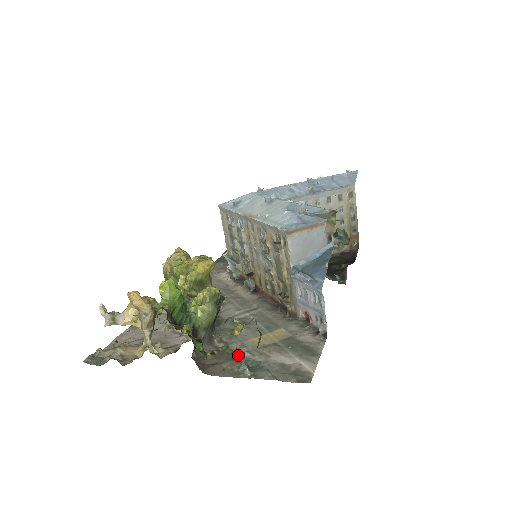
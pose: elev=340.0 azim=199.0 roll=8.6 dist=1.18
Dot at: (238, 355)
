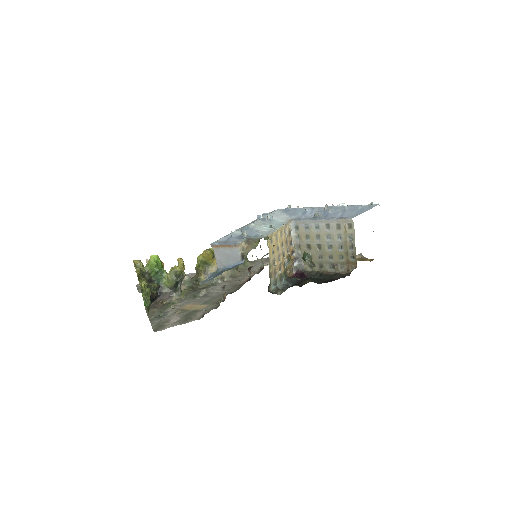
Dot at: (169, 308)
